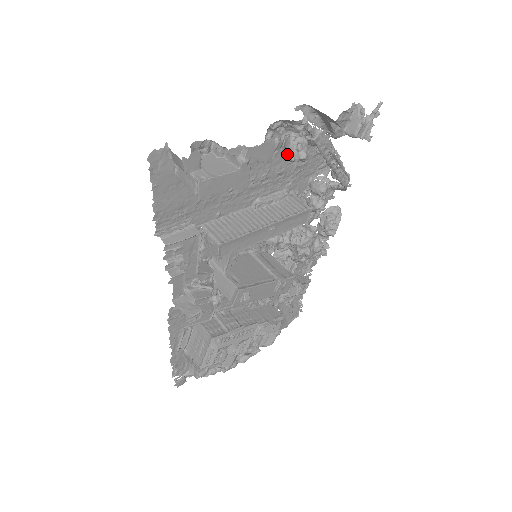
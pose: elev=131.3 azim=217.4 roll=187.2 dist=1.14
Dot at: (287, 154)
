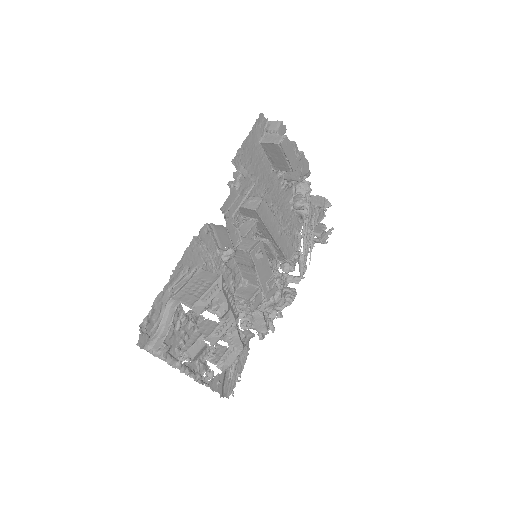
Dot at: (296, 201)
